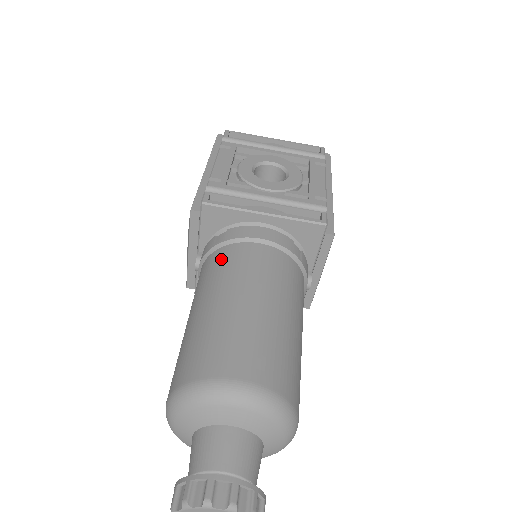
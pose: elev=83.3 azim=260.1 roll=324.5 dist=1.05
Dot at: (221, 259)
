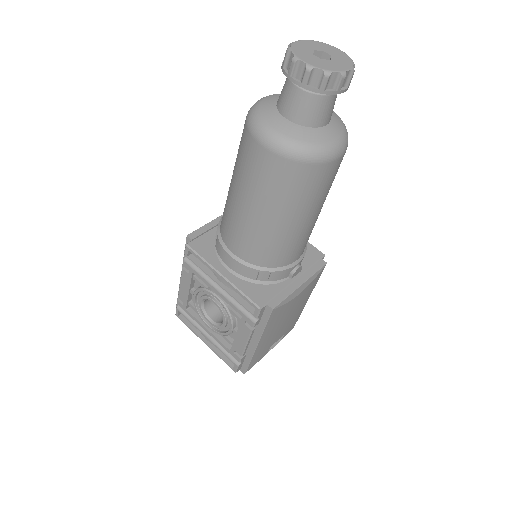
Dot at: occluded
